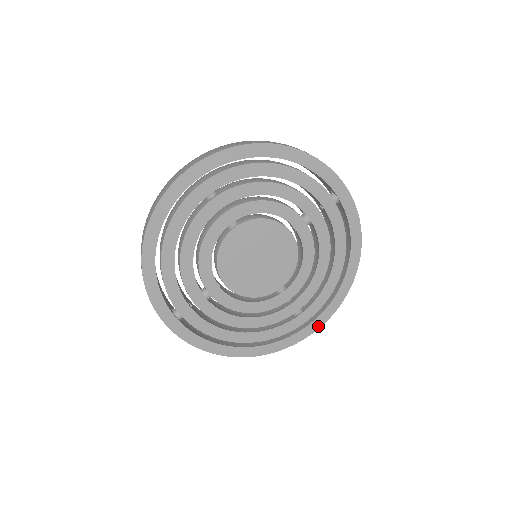
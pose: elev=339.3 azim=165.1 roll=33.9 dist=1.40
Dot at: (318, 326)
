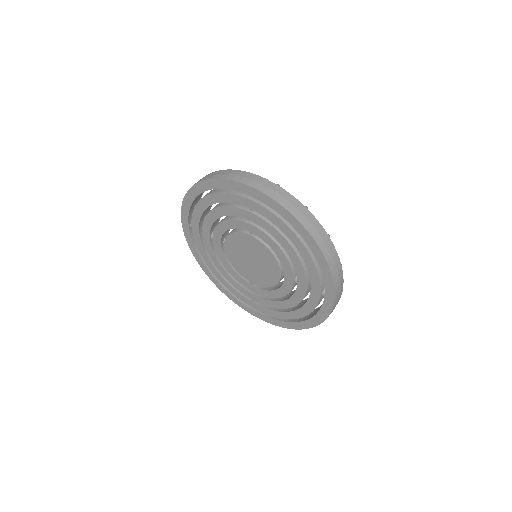
Dot at: (258, 316)
